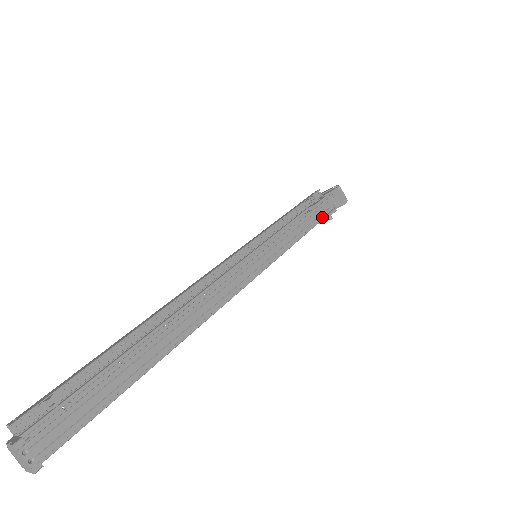
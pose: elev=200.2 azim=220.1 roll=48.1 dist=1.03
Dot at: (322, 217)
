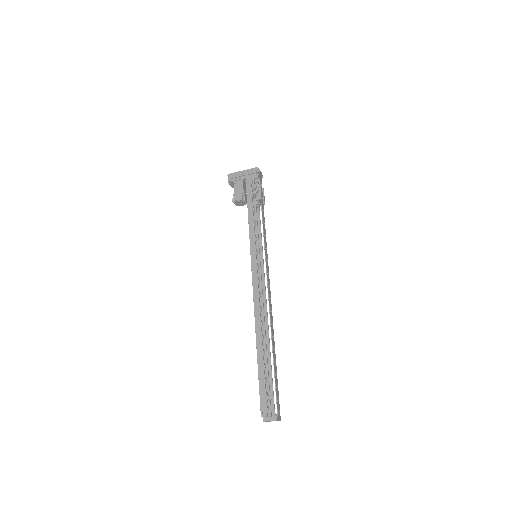
Dot at: (263, 202)
